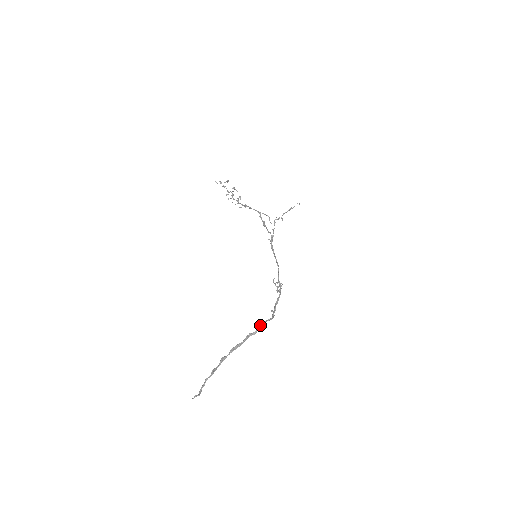
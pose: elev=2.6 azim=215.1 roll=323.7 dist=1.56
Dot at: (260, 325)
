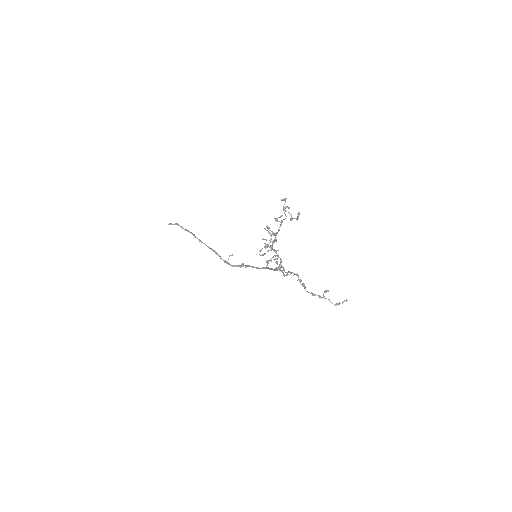
Dot at: (229, 256)
